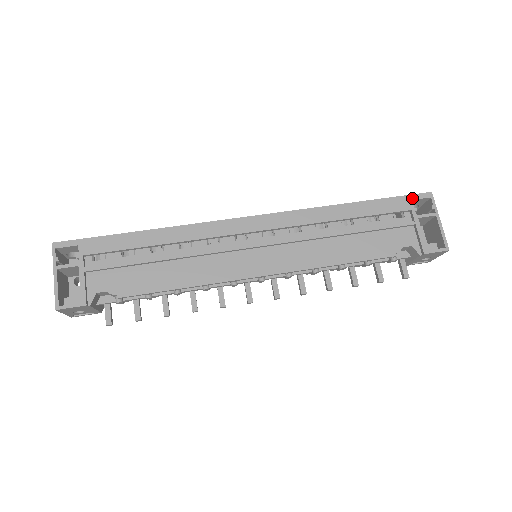
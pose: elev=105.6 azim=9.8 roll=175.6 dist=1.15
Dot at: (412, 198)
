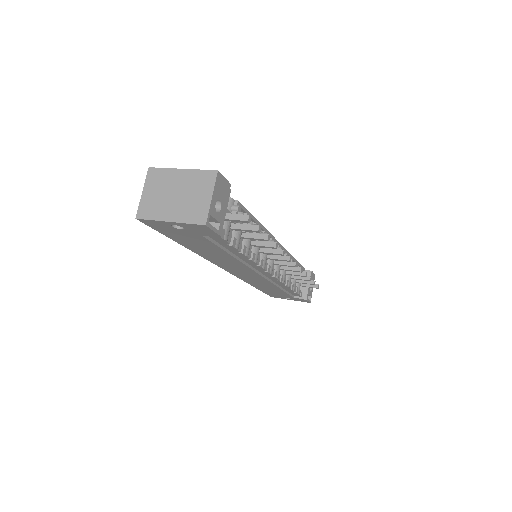
Dot at: occluded
